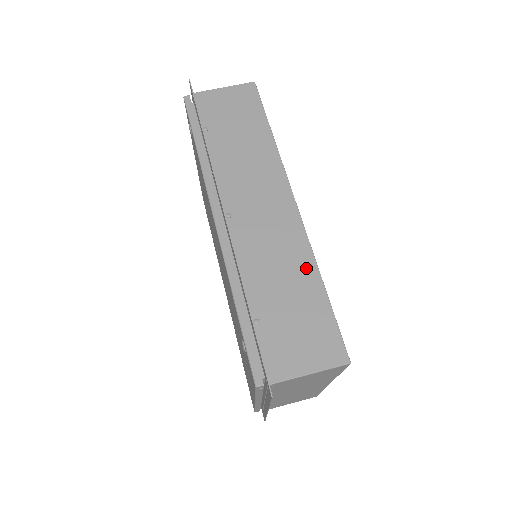
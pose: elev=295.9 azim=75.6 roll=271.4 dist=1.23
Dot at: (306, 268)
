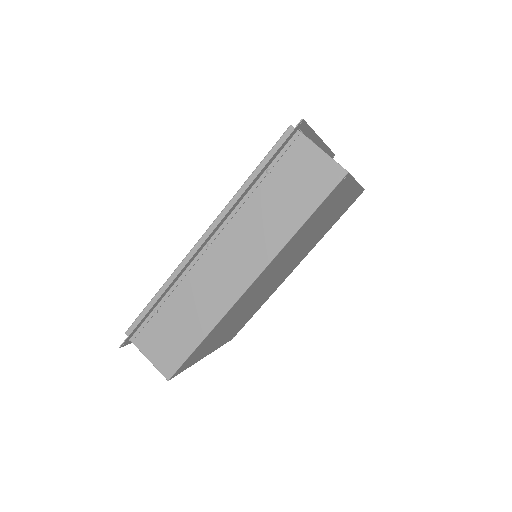
Dot at: (206, 322)
